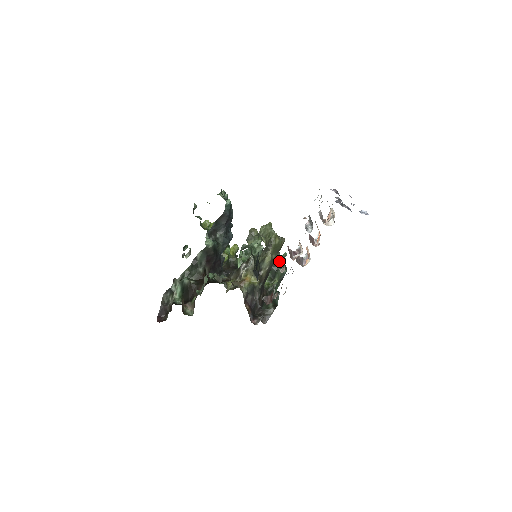
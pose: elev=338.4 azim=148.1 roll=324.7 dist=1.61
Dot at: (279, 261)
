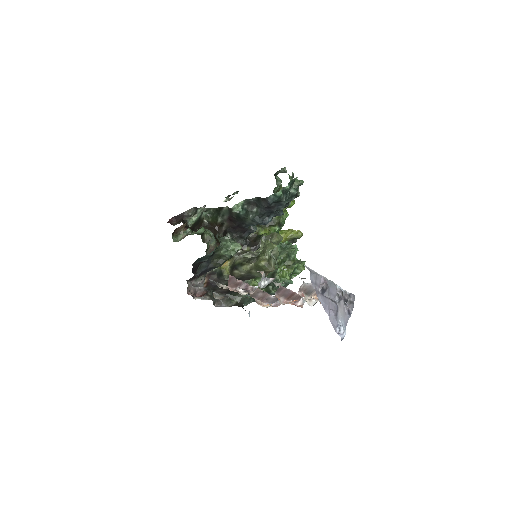
Dot at: (279, 280)
